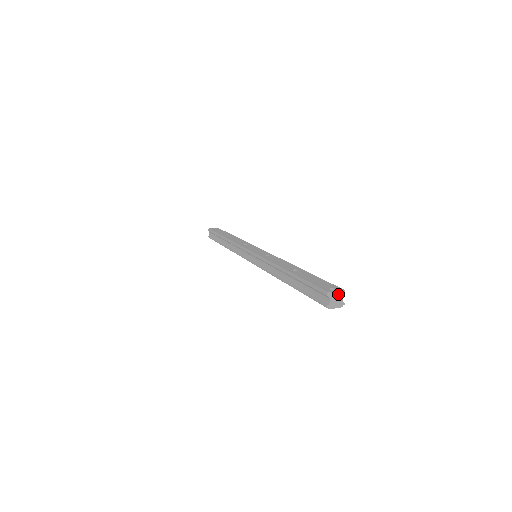
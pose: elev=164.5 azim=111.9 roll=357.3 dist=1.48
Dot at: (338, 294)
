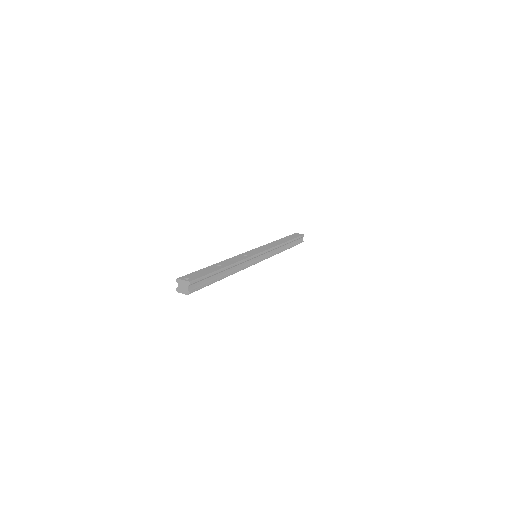
Dot at: (185, 283)
